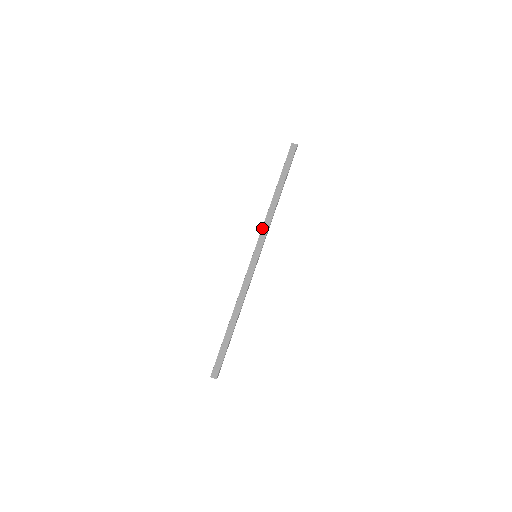
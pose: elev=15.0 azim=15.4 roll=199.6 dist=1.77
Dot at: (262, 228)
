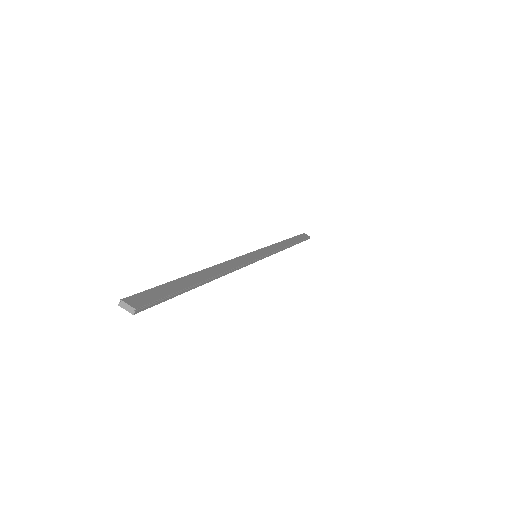
Dot at: (268, 246)
